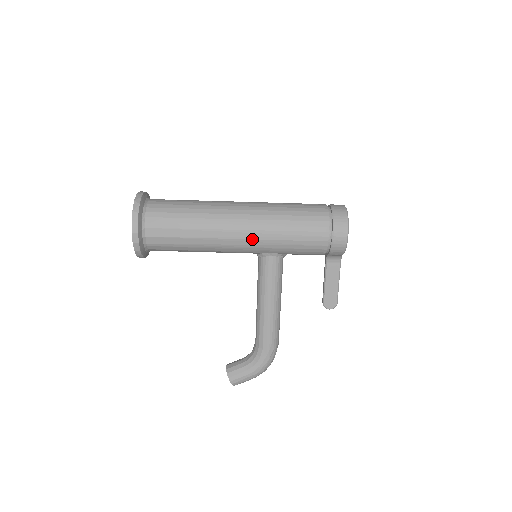
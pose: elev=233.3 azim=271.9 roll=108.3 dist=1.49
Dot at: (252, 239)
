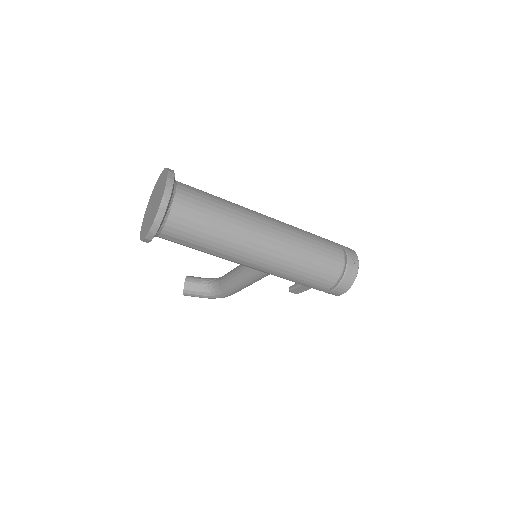
Dot at: (261, 270)
